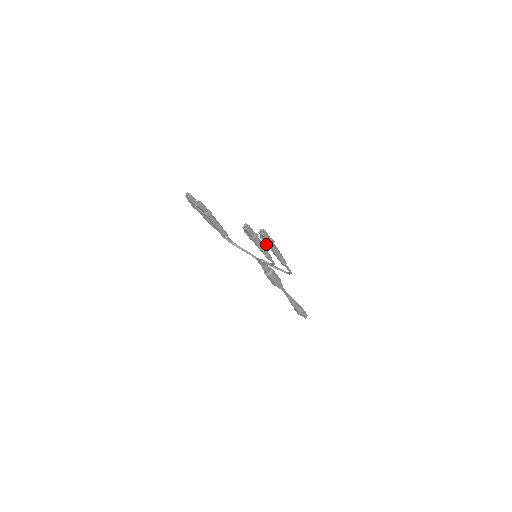
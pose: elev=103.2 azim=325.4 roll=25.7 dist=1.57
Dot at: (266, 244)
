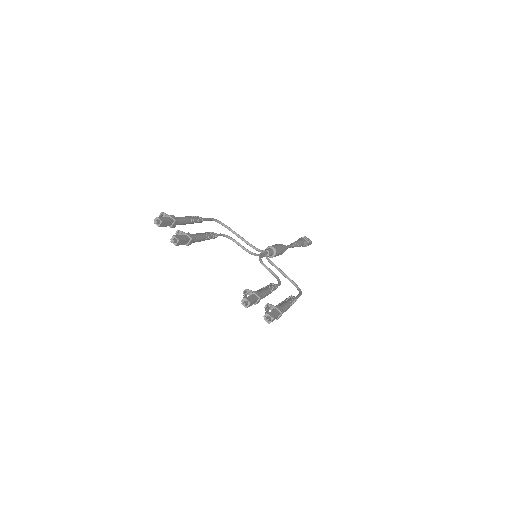
Dot at: occluded
